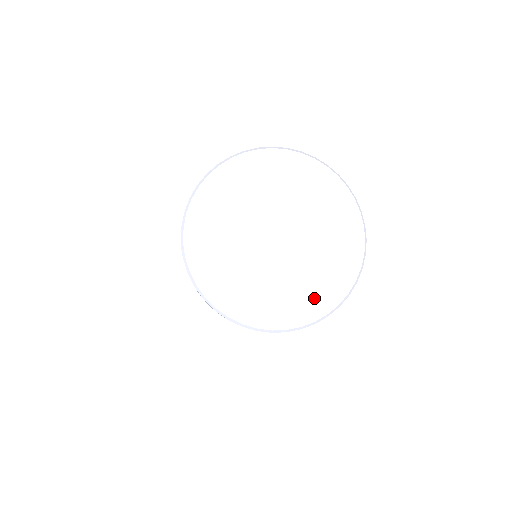
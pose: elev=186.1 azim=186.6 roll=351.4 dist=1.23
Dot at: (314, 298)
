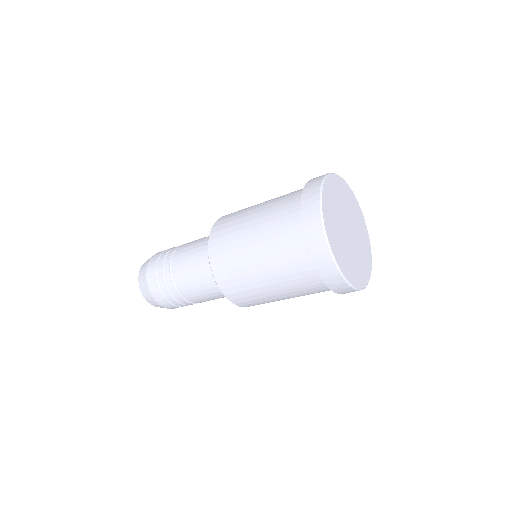
Dot at: (367, 248)
